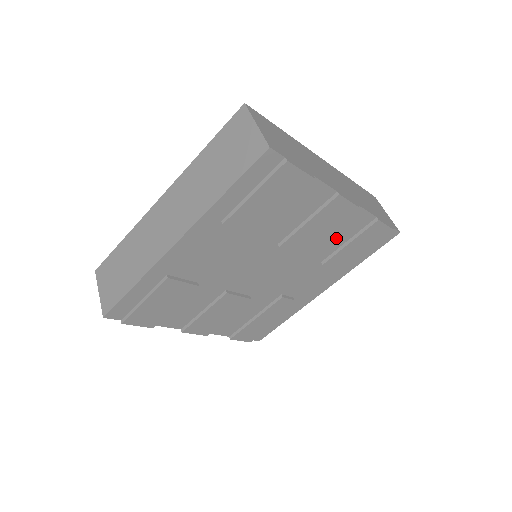
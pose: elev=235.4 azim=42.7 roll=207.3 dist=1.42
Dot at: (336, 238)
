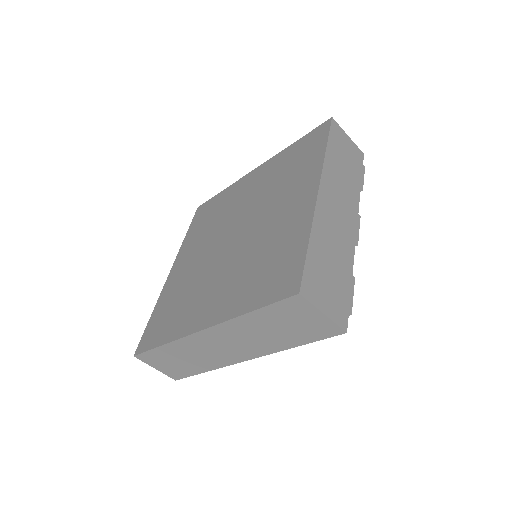
Dot at: occluded
